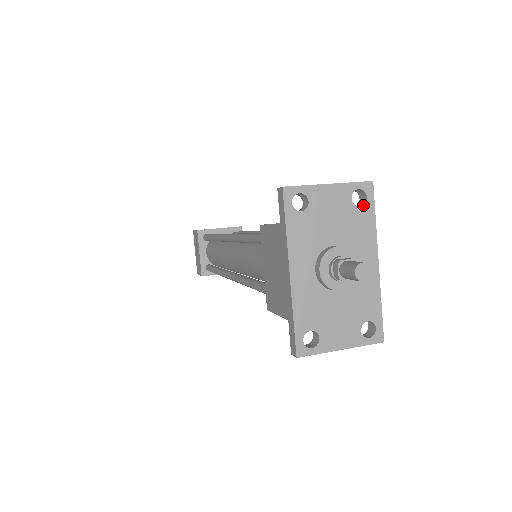
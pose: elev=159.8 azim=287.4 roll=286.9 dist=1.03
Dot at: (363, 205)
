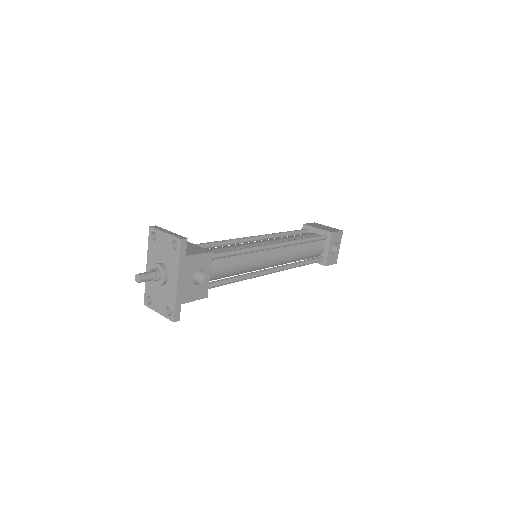
Dot at: (176, 249)
